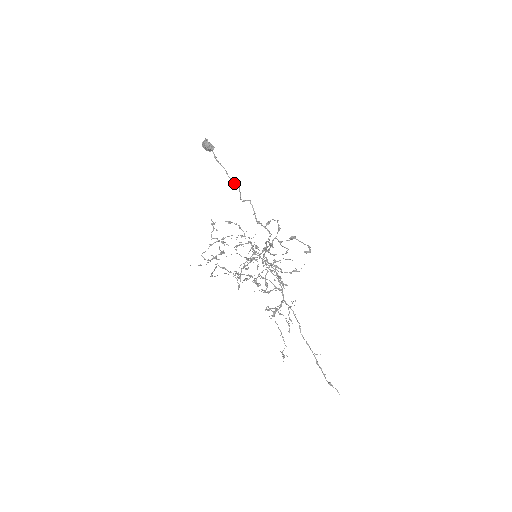
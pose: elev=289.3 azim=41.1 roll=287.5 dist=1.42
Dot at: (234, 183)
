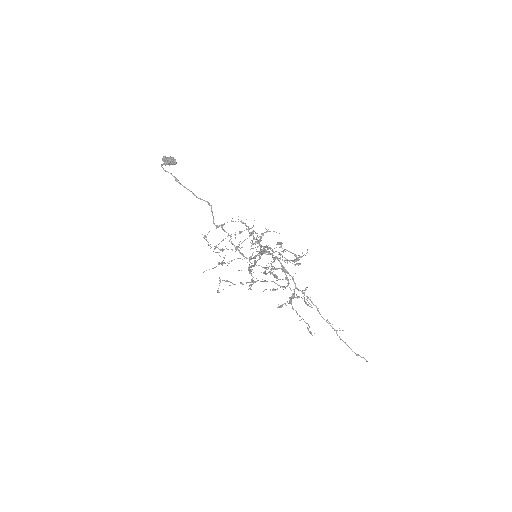
Dot at: (205, 201)
